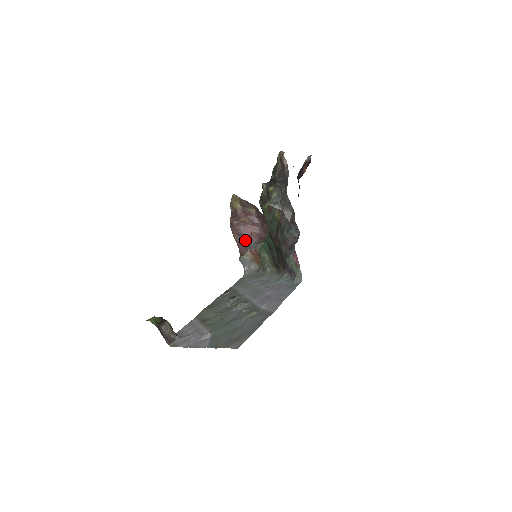
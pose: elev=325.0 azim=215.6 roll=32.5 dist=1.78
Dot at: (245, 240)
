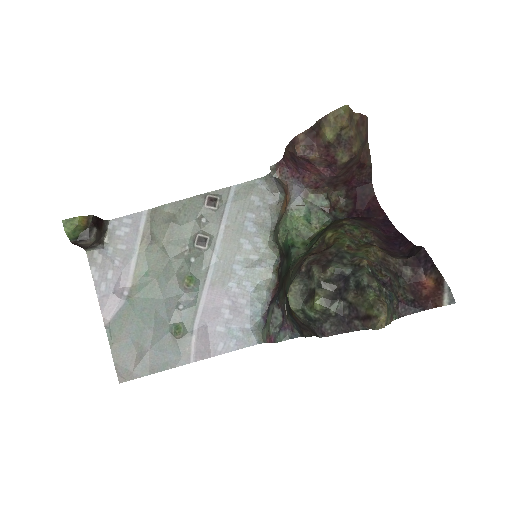
Dot at: (296, 167)
